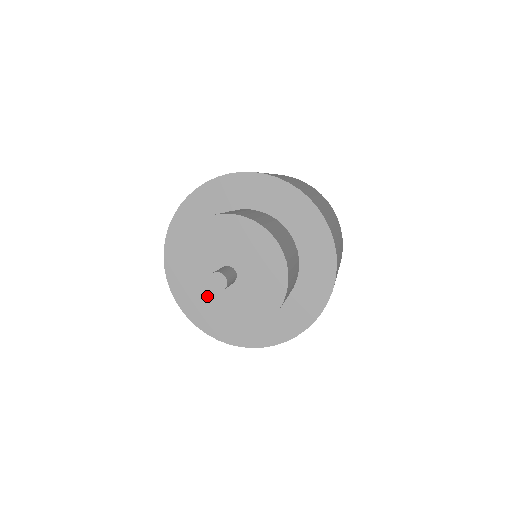
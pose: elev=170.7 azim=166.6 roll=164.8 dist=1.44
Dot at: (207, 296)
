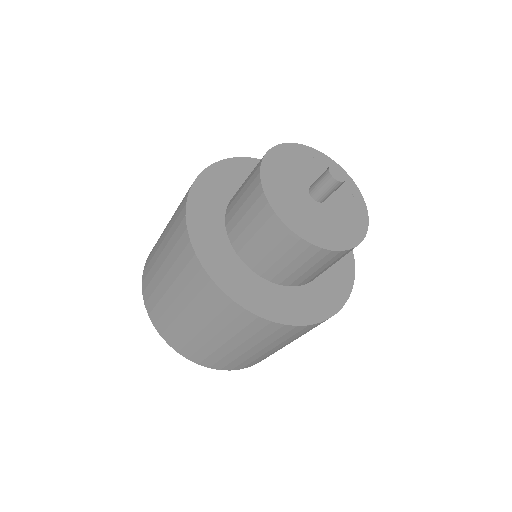
Dot at: (289, 179)
